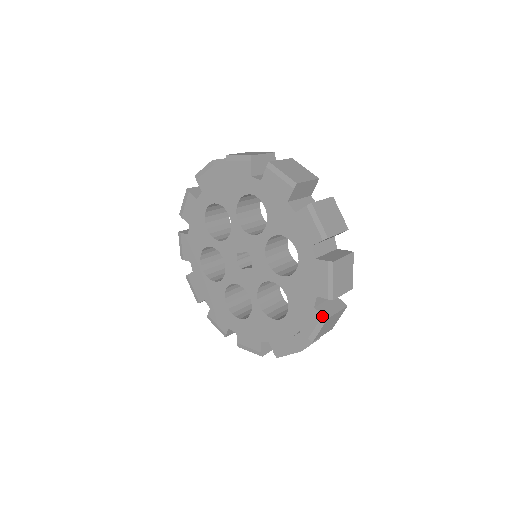
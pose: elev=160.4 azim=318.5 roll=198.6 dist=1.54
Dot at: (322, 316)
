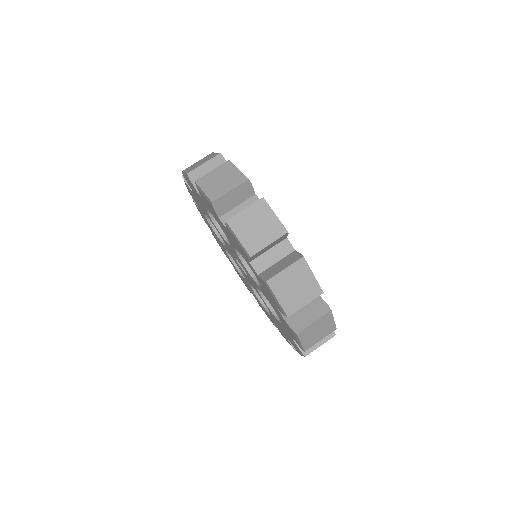
Dot at: occluded
